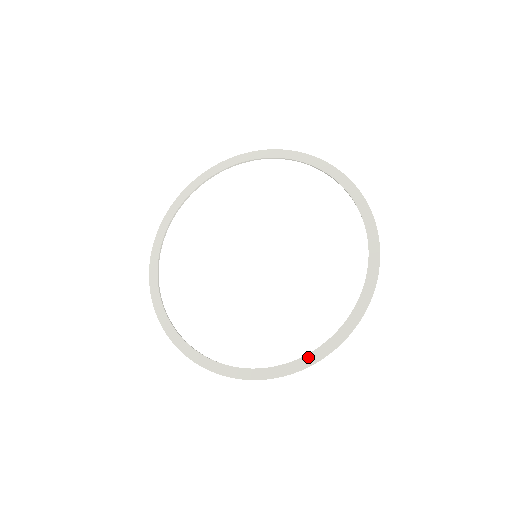
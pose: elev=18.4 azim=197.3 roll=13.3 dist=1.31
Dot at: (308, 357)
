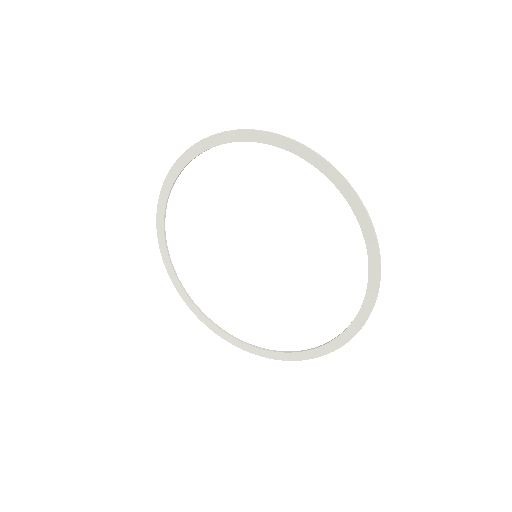
Dot at: (367, 297)
